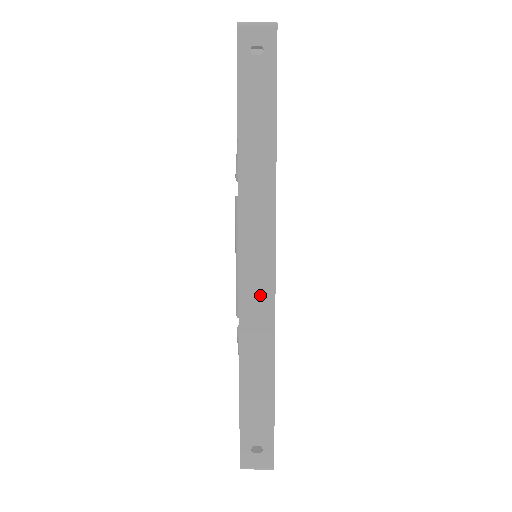
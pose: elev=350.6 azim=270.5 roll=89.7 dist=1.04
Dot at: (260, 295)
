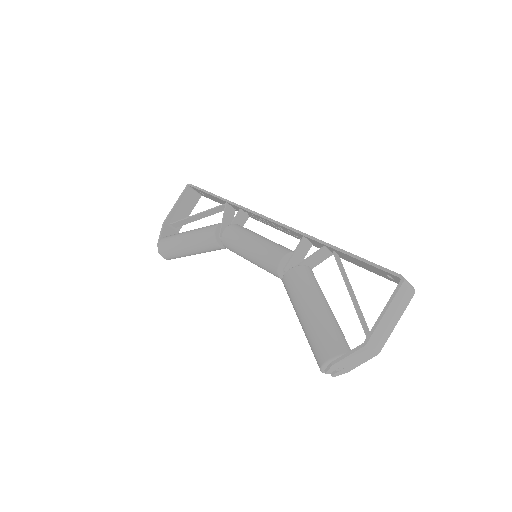
Dot at: occluded
